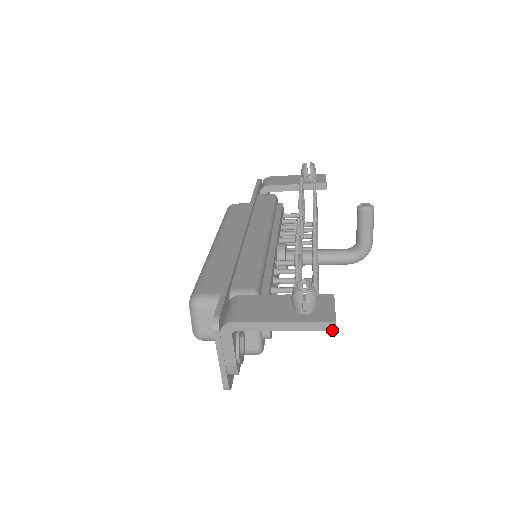
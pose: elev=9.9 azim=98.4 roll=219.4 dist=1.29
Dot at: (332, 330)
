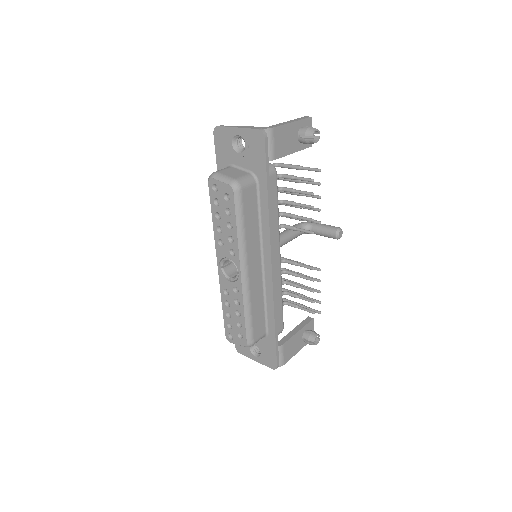
Dot at: occluded
